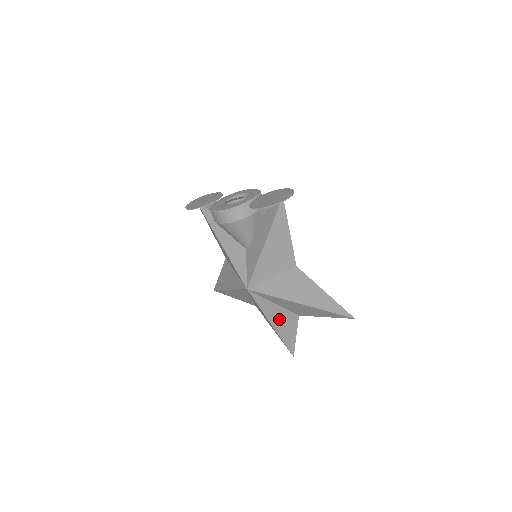
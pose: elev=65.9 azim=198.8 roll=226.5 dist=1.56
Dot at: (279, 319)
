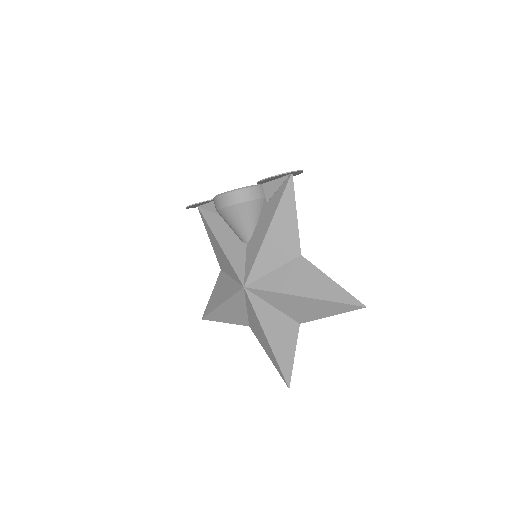
Dot at: (276, 330)
